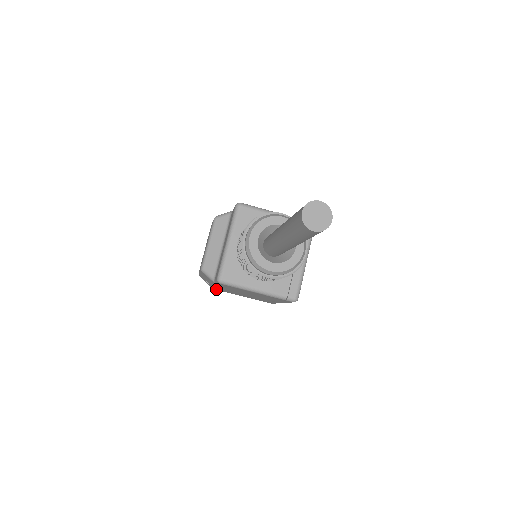
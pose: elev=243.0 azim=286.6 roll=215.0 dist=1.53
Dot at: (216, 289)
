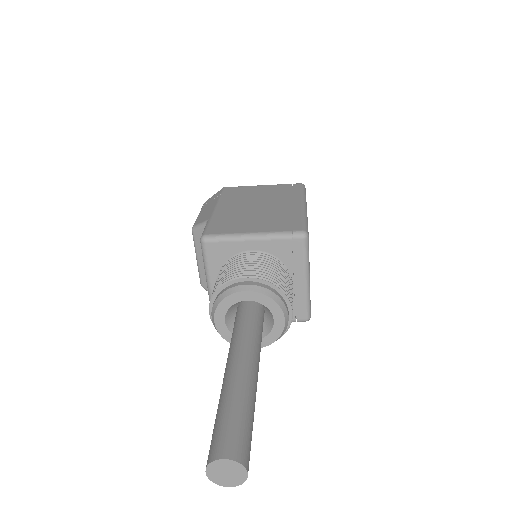
Dot at: occluded
